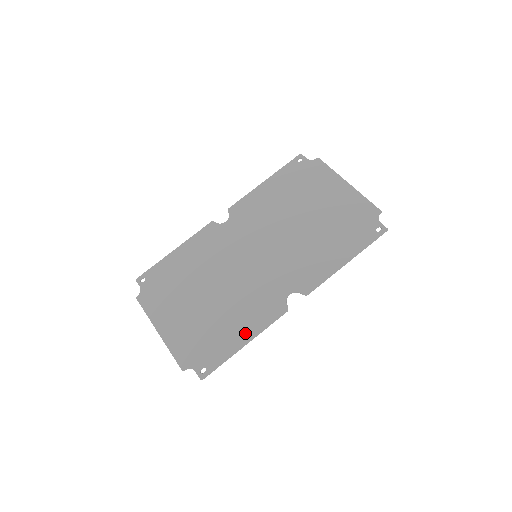
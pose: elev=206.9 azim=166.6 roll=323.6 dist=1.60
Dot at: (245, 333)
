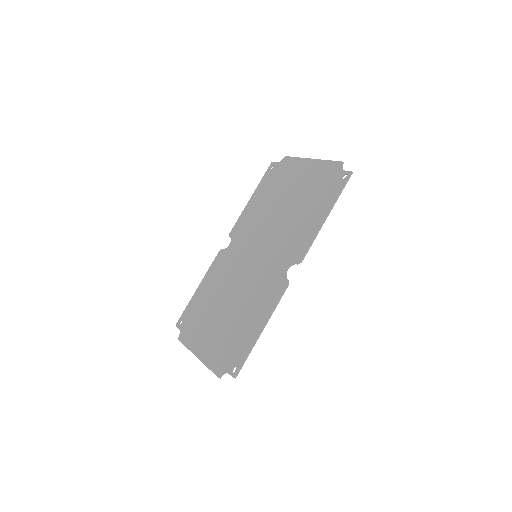
Dot at: (260, 320)
